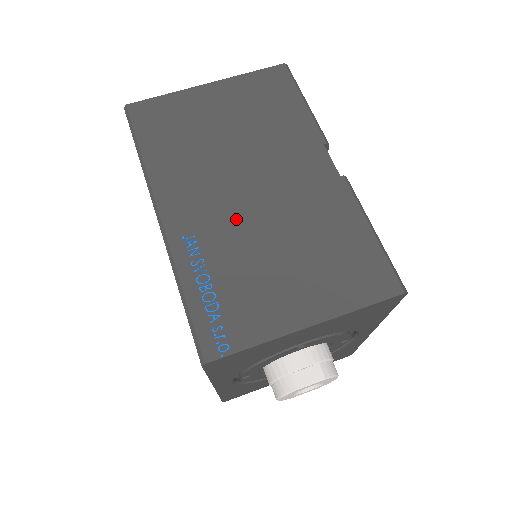
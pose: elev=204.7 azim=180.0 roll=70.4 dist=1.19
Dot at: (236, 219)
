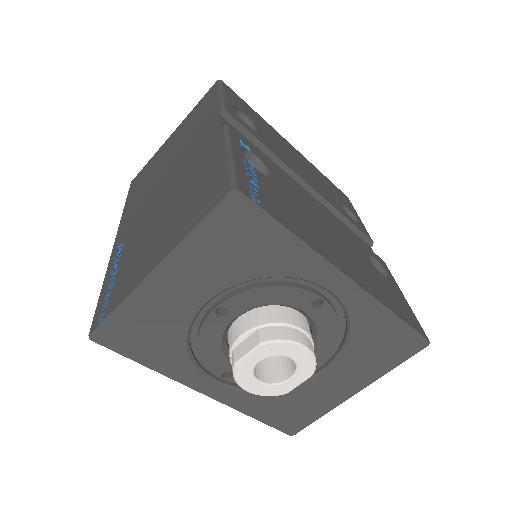
Dot at: (148, 213)
